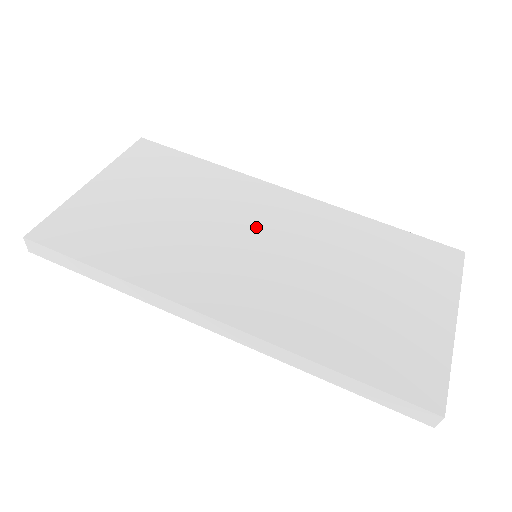
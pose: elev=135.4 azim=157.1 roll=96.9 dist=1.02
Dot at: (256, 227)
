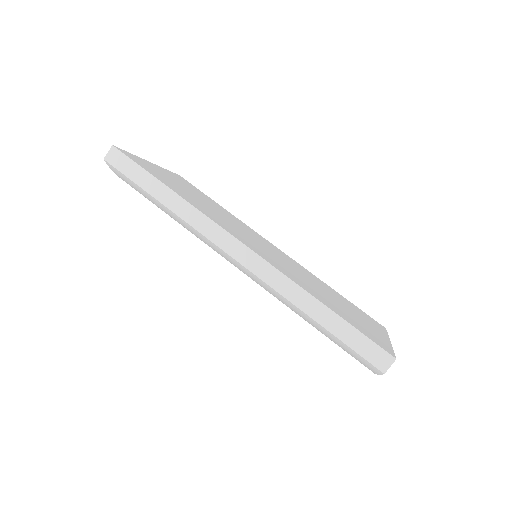
Dot at: (260, 241)
